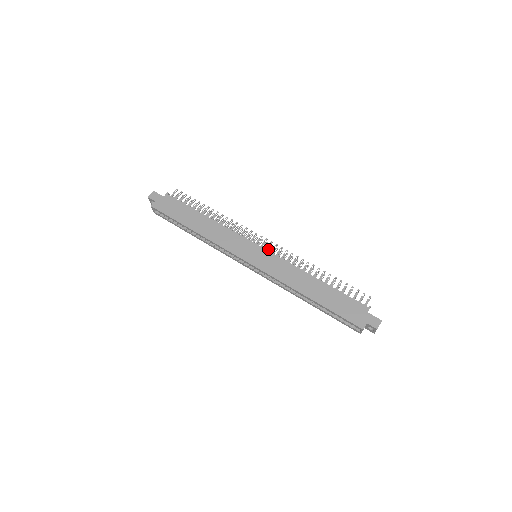
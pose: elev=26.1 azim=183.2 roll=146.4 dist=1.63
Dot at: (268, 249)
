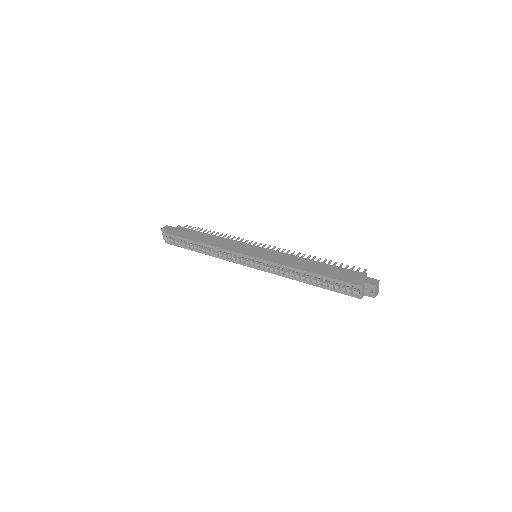
Dot at: occluded
